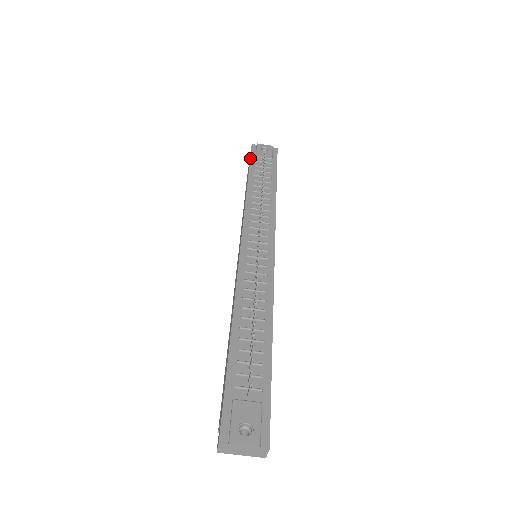
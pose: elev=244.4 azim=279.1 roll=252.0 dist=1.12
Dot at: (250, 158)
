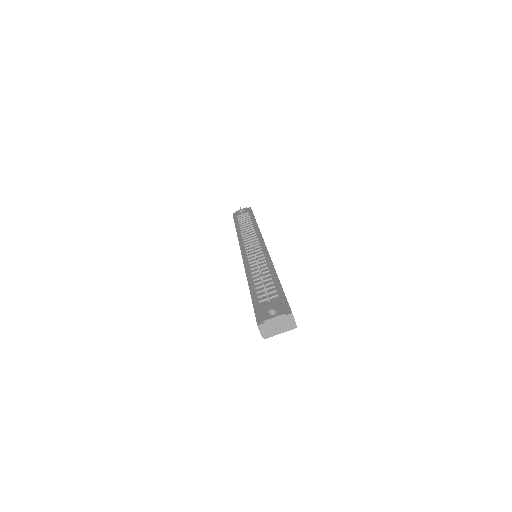
Dot at: occluded
